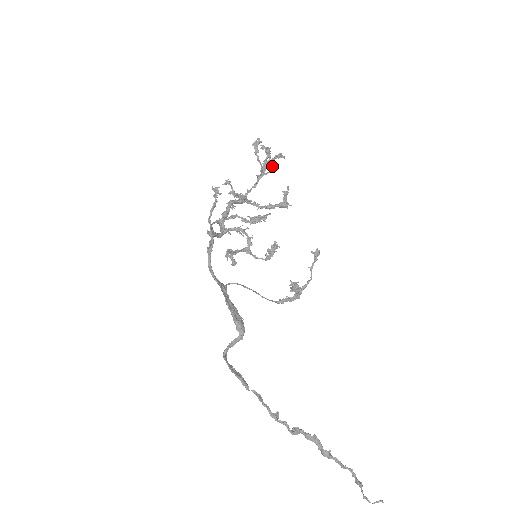
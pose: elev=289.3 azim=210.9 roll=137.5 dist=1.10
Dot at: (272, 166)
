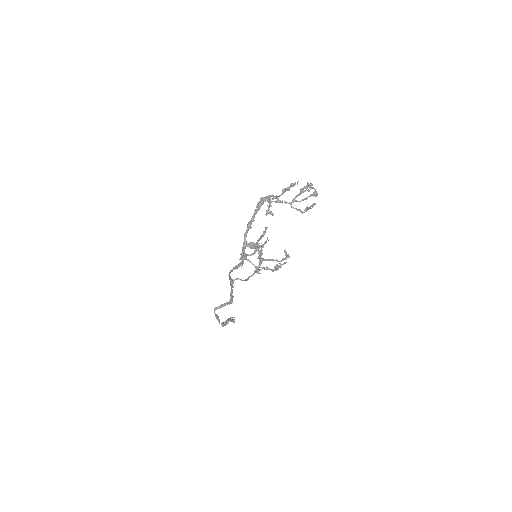
Dot at: (305, 199)
